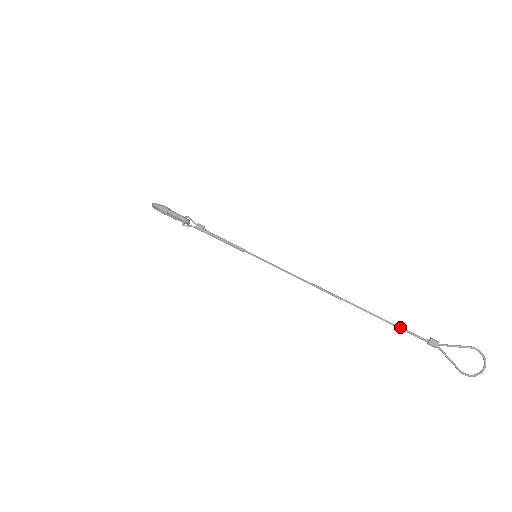
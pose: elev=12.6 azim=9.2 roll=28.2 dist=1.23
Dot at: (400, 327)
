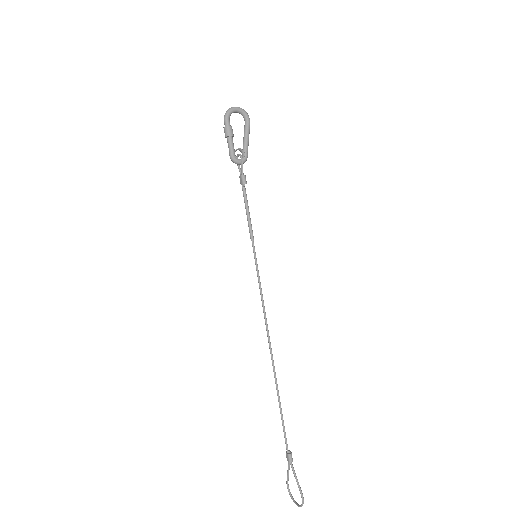
Dot at: (282, 423)
